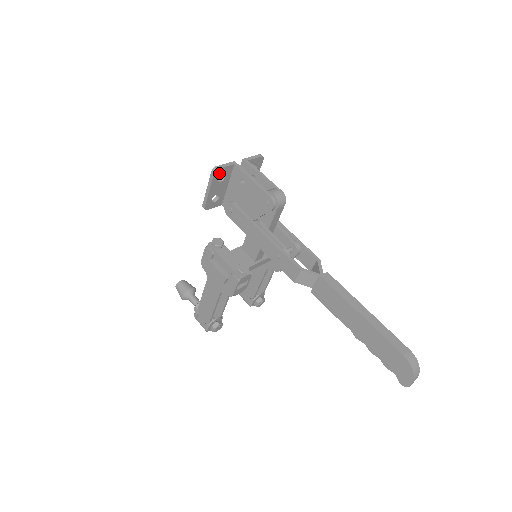
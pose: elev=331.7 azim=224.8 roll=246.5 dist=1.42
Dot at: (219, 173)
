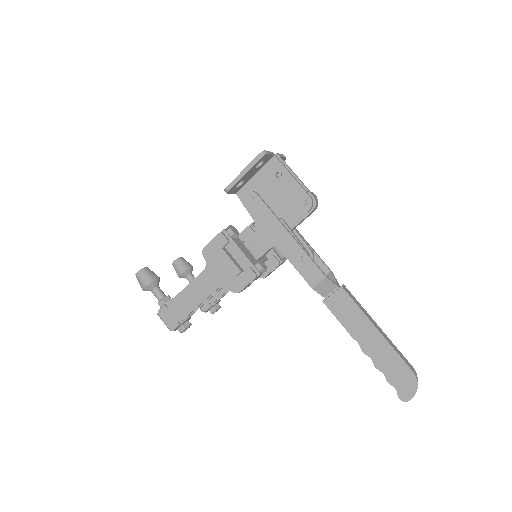
Dot at: (263, 158)
